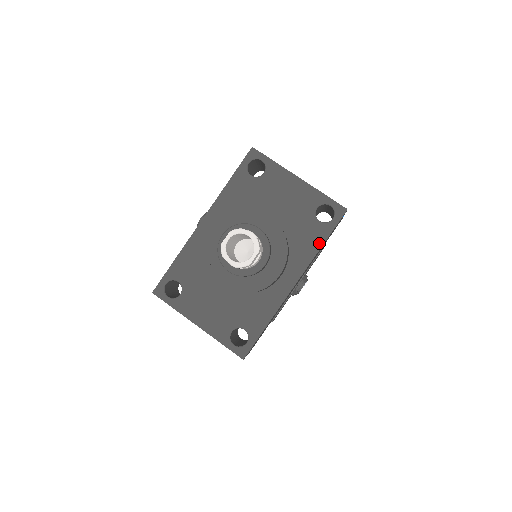
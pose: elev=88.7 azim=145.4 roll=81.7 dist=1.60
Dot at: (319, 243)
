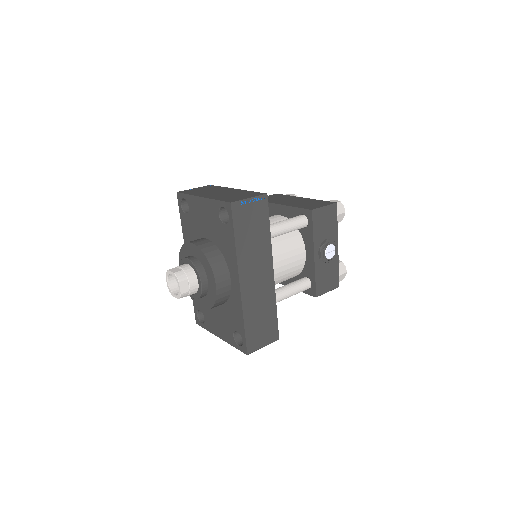
Dot at: (233, 242)
